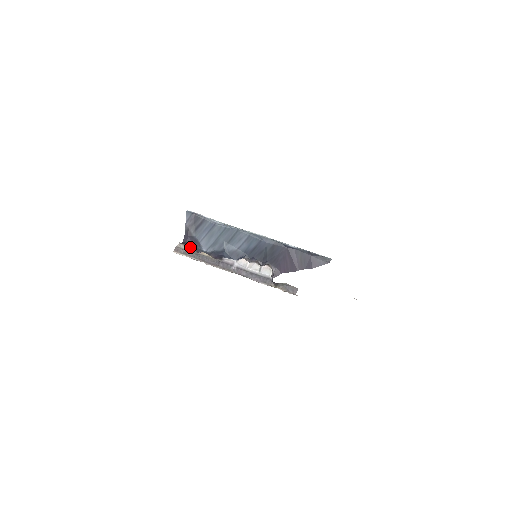
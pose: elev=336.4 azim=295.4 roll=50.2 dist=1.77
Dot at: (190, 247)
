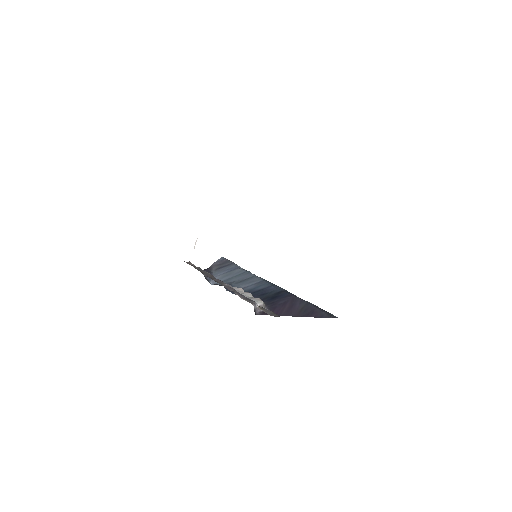
Dot at: occluded
